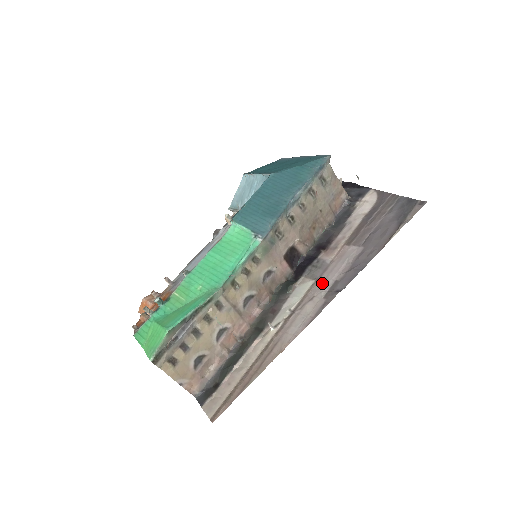
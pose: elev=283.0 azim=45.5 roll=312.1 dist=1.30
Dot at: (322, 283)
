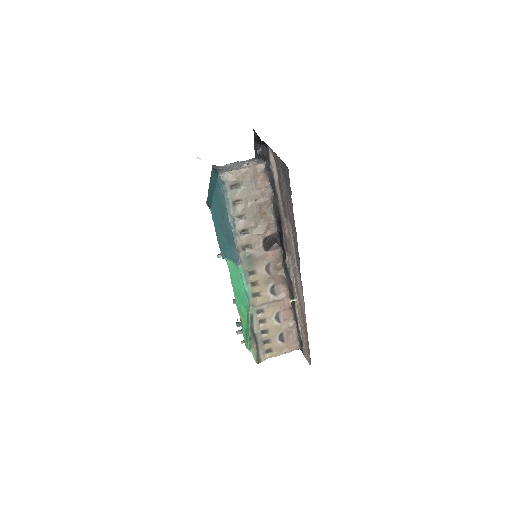
Dot at: (293, 258)
